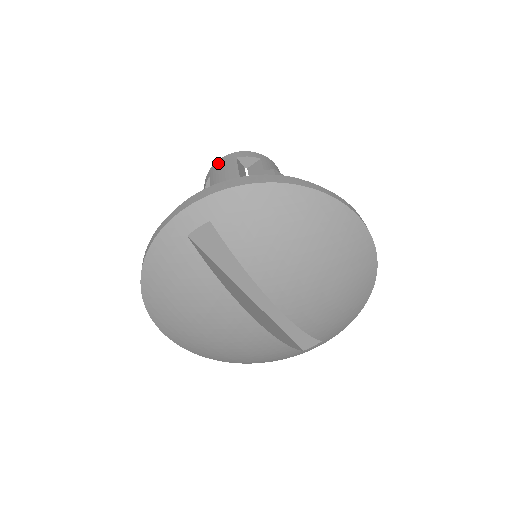
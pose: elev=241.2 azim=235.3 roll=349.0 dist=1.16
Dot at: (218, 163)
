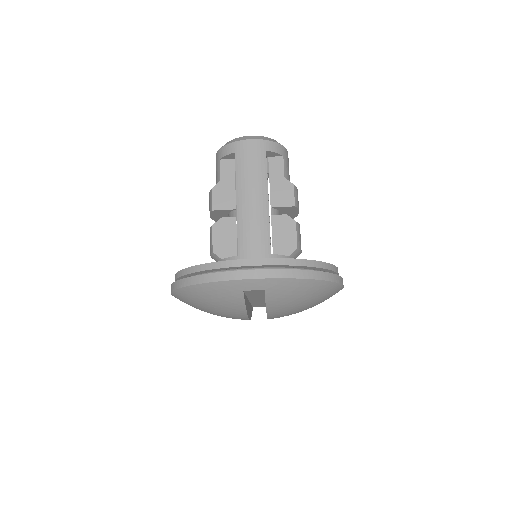
Dot at: (248, 145)
